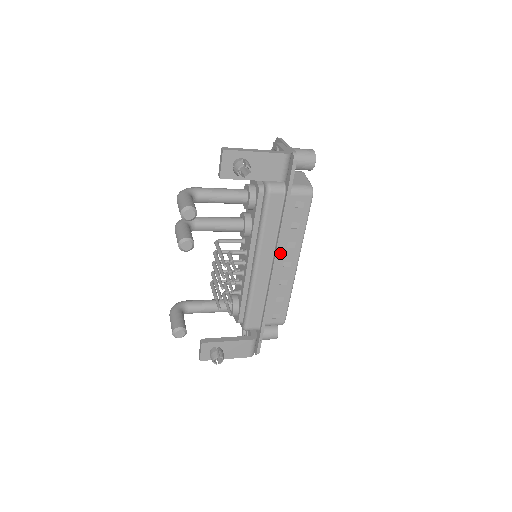
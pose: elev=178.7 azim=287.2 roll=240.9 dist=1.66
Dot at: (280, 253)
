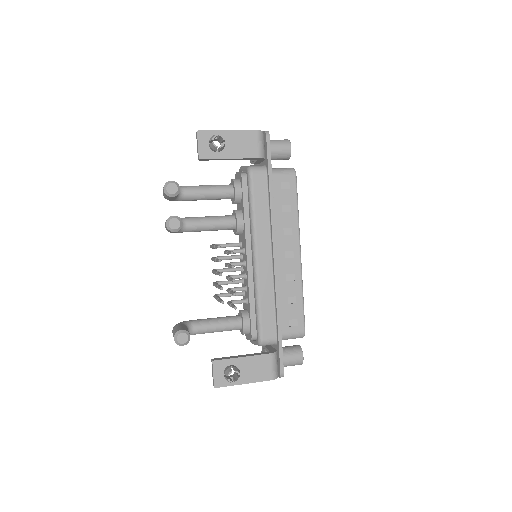
Dot at: (278, 242)
